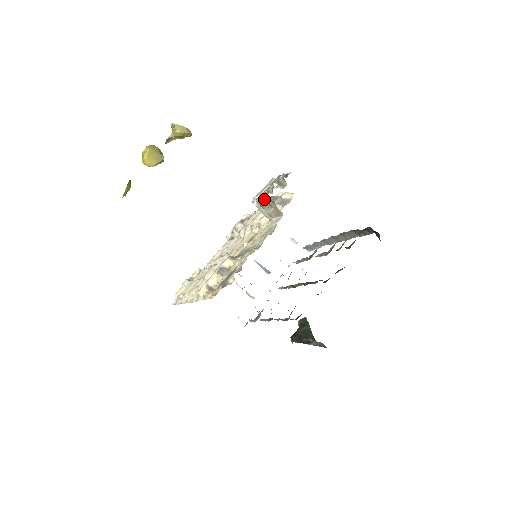
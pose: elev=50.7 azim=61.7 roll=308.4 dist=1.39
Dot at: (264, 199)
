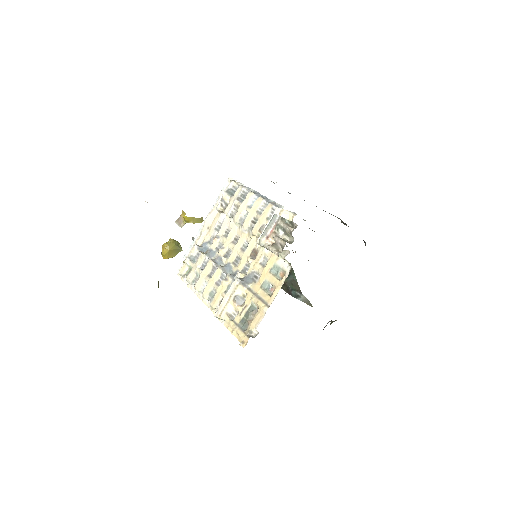
Dot at: (274, 253)
